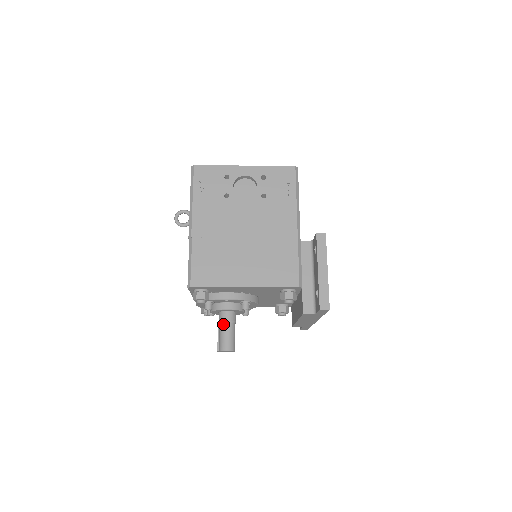
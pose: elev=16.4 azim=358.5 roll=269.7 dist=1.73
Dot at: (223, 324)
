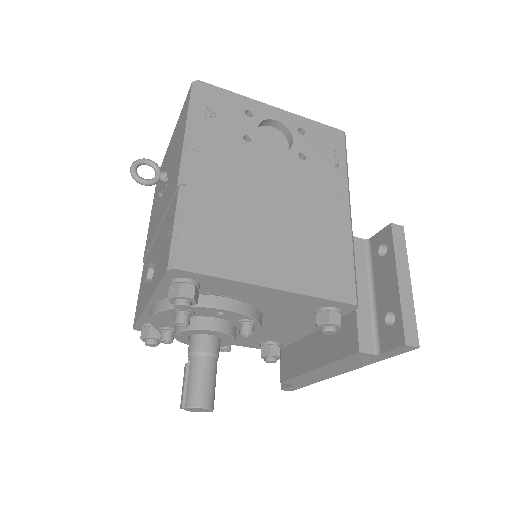
Dot at: (200, 357)
